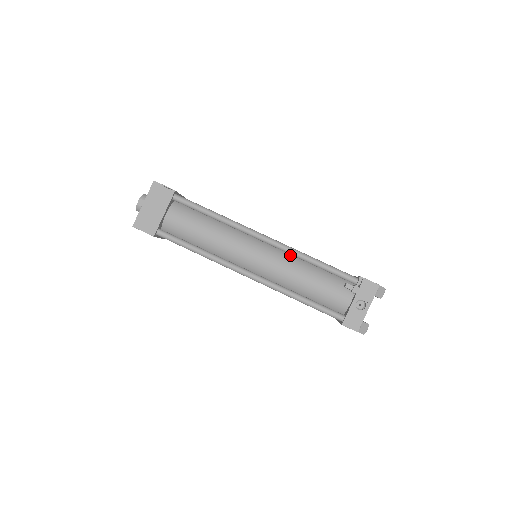
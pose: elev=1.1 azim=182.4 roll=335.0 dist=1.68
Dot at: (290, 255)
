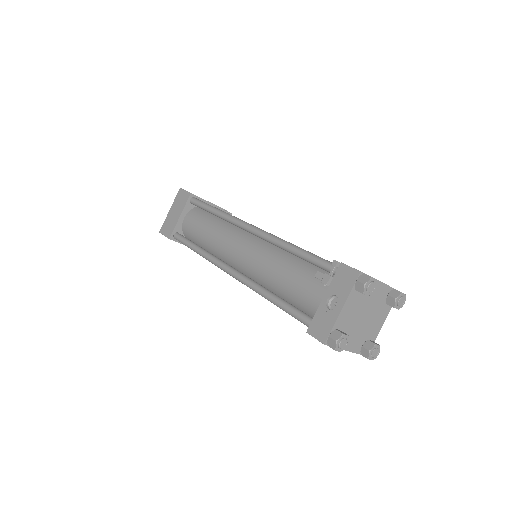
Dot at: (276, 246)
